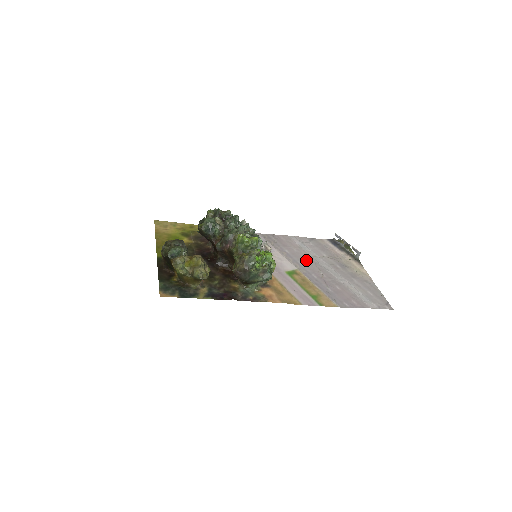
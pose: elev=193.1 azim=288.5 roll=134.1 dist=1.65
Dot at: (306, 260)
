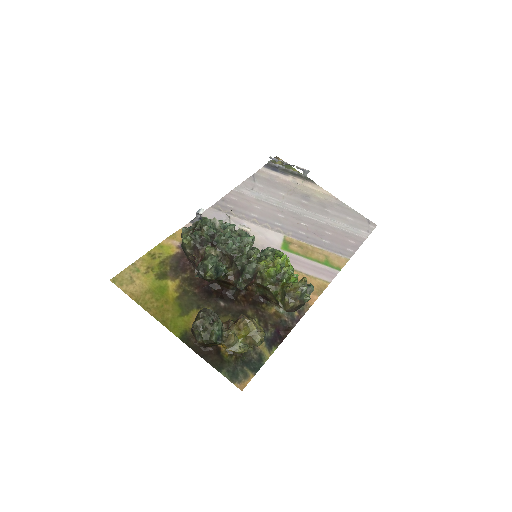
Dot at: (278, 215)
